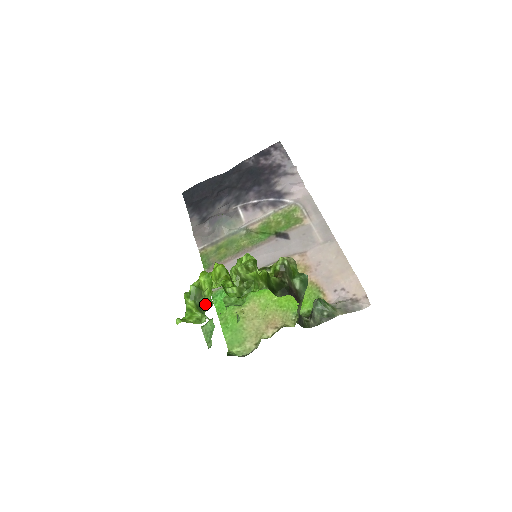
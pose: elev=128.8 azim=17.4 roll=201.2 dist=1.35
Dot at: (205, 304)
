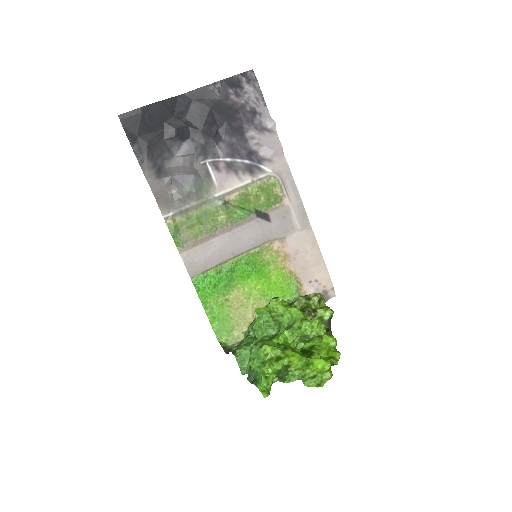
Dot at: (288, 376)
